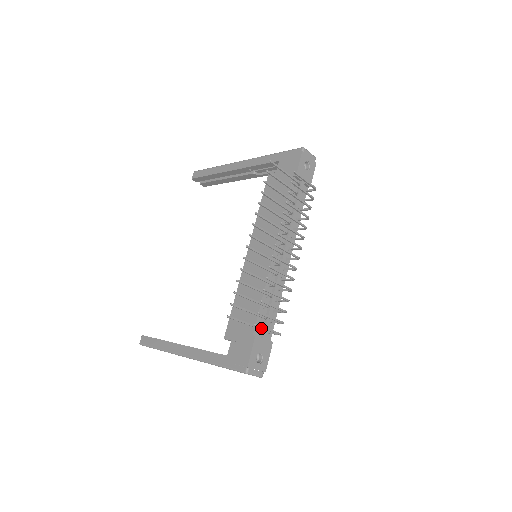
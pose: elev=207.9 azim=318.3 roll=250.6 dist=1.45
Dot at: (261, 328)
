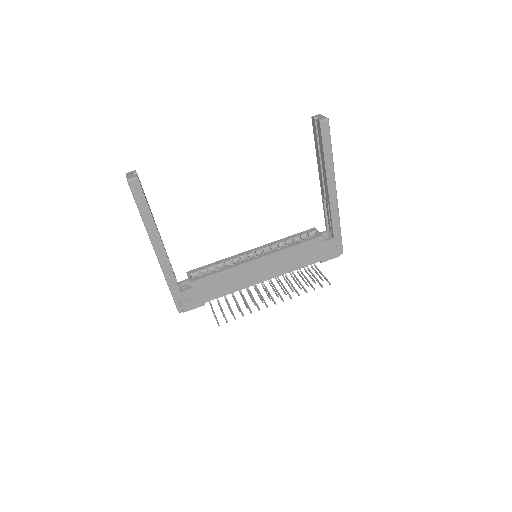
Dot at: occluded
